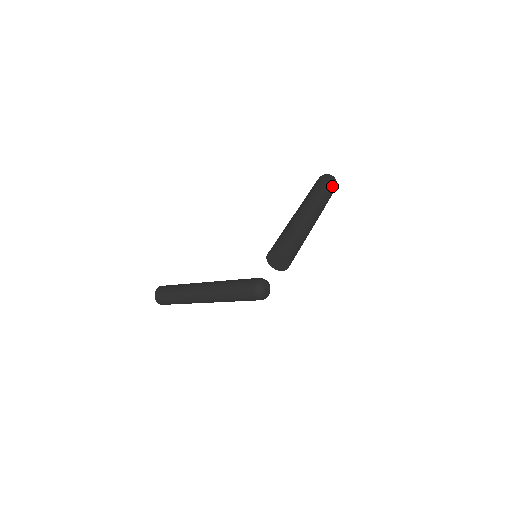
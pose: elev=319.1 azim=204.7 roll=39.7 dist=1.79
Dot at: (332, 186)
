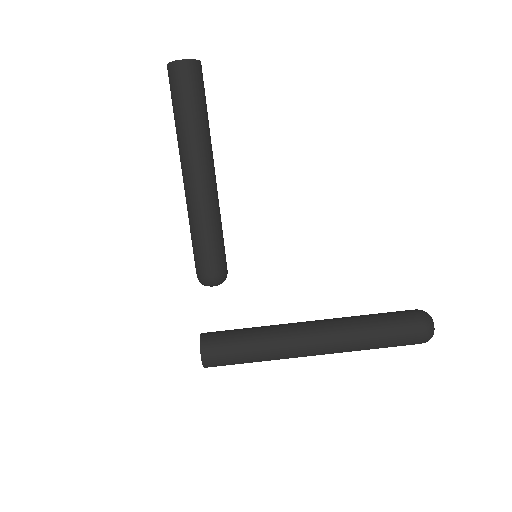
Dot at: (402, 345)
